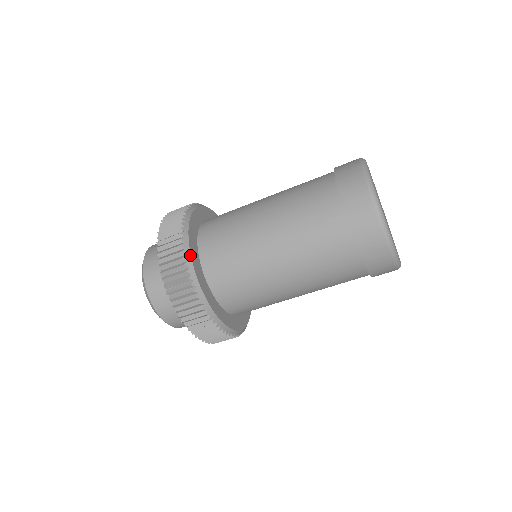
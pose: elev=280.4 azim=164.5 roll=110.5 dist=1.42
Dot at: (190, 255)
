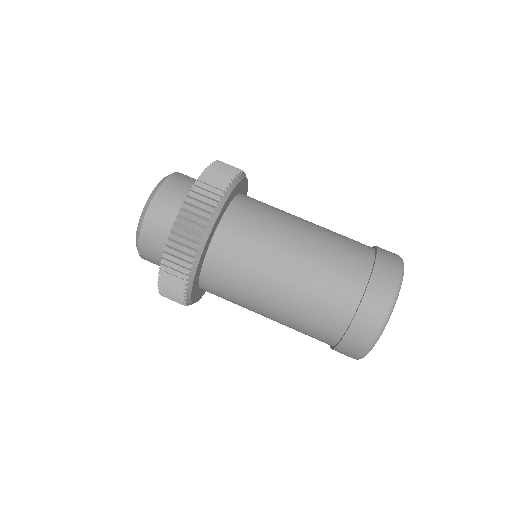
Dot at: (206, 242)
